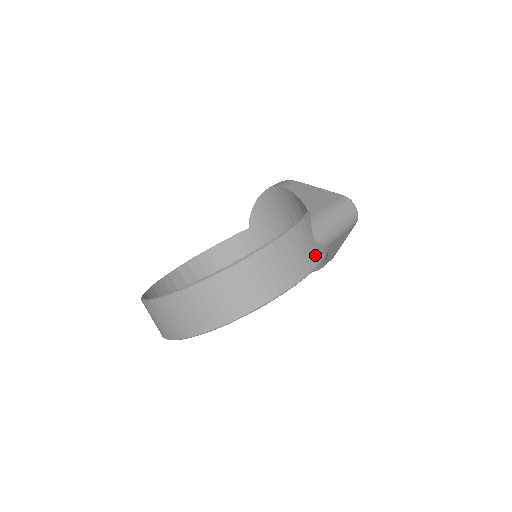
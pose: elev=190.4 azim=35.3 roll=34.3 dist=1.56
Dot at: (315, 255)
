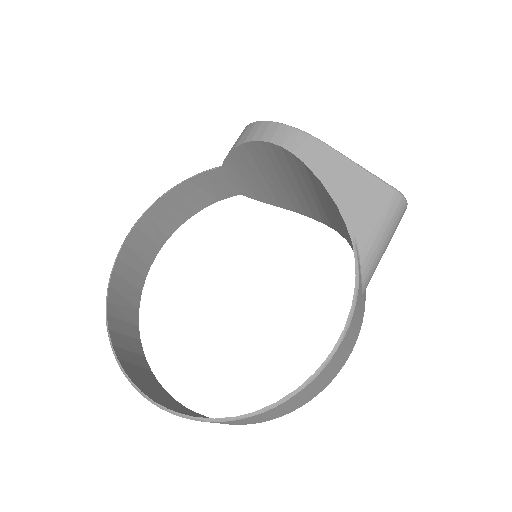
Dot at: (362, 316)
